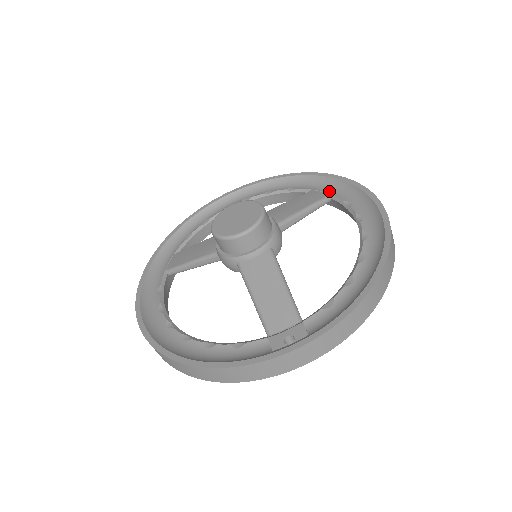
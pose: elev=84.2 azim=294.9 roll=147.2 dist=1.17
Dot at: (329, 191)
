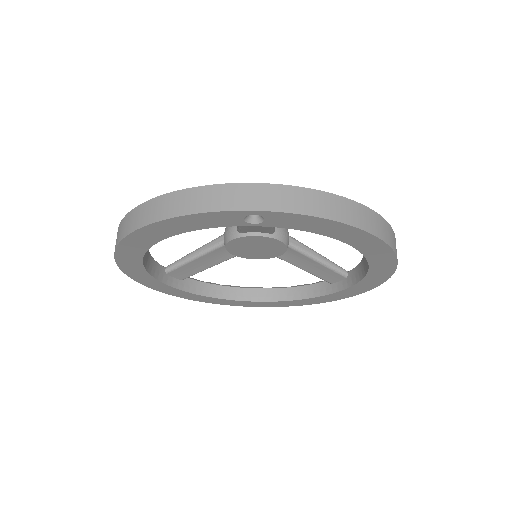
Dot at: occluded
